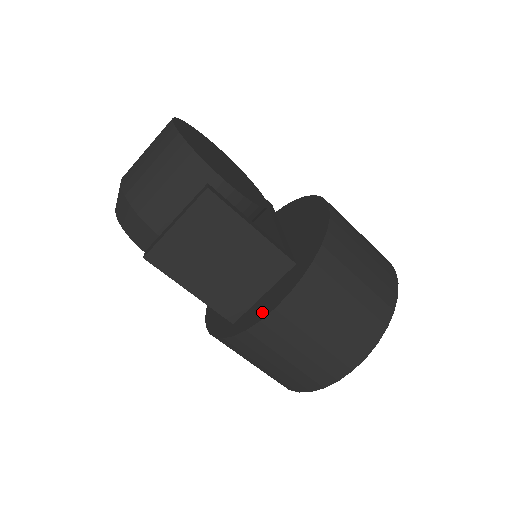
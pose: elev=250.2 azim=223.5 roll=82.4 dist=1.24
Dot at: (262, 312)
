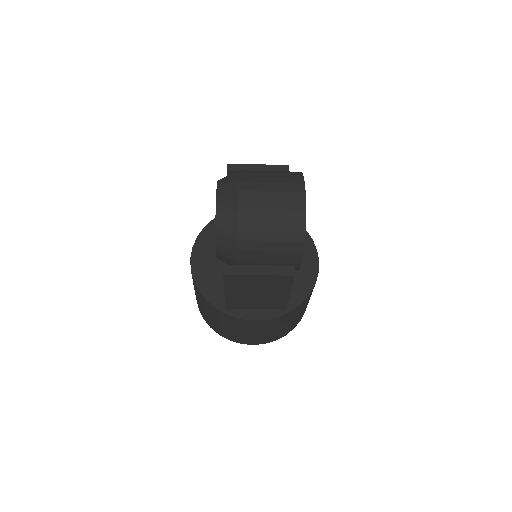
Dot at: (245, 313)
